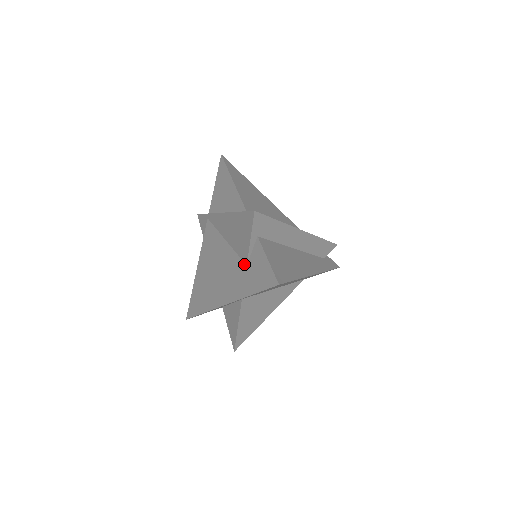
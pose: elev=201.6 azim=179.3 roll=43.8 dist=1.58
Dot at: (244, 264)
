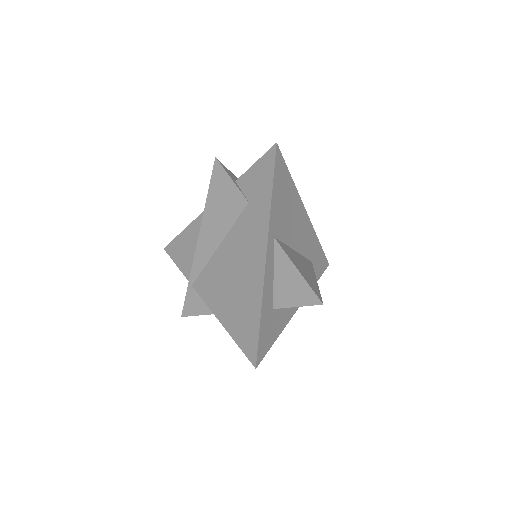
Dot at: (246, 207)
